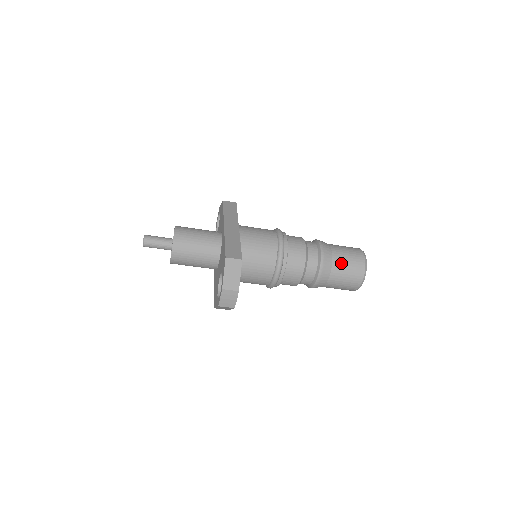
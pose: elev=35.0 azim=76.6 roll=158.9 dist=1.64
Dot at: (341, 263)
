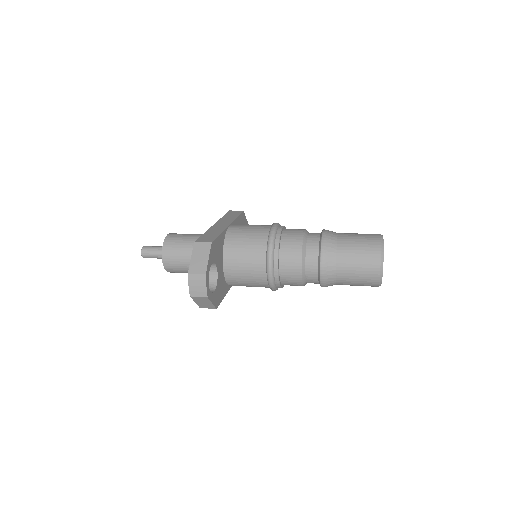
Dot at: (348, 248)
